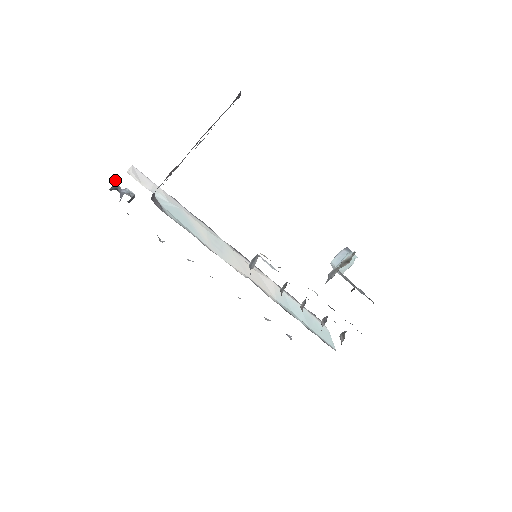
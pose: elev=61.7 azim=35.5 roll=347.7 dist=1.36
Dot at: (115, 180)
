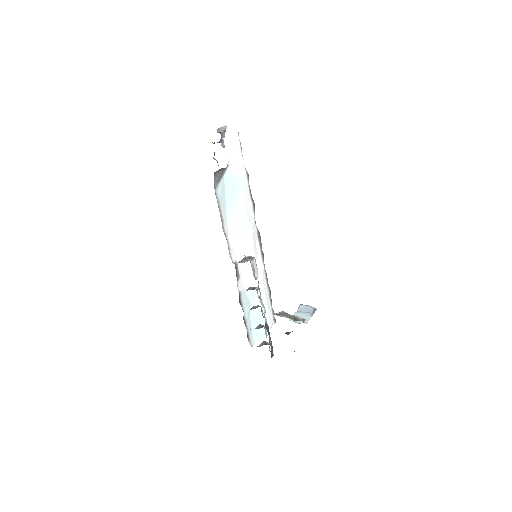
Dot at: (226, 127)
